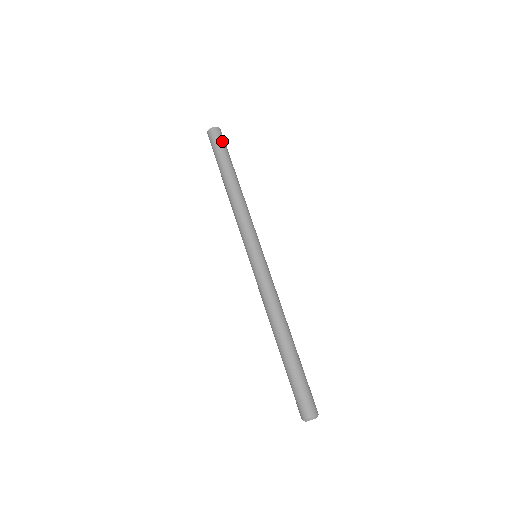
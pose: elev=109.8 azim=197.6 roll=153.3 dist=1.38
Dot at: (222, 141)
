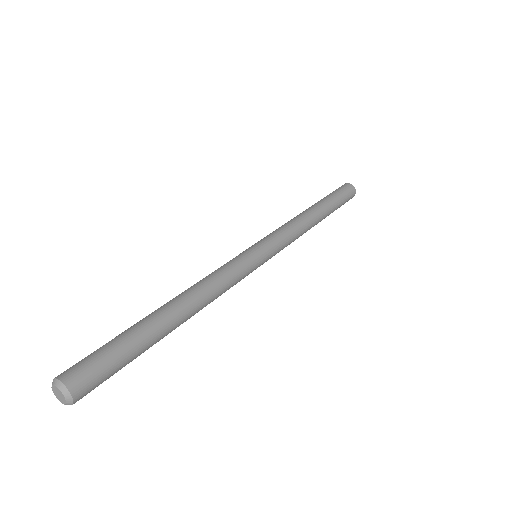
Dot at: (339, 189)
